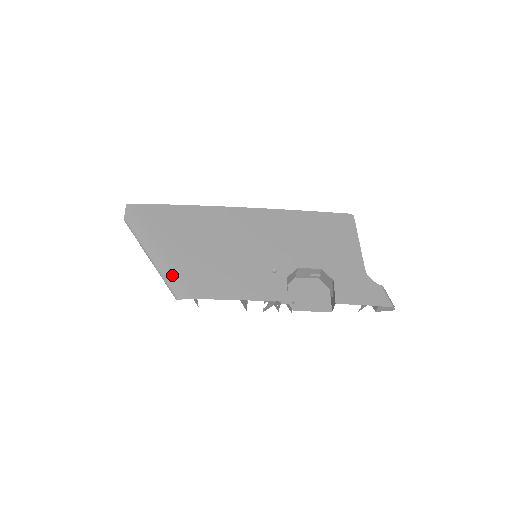
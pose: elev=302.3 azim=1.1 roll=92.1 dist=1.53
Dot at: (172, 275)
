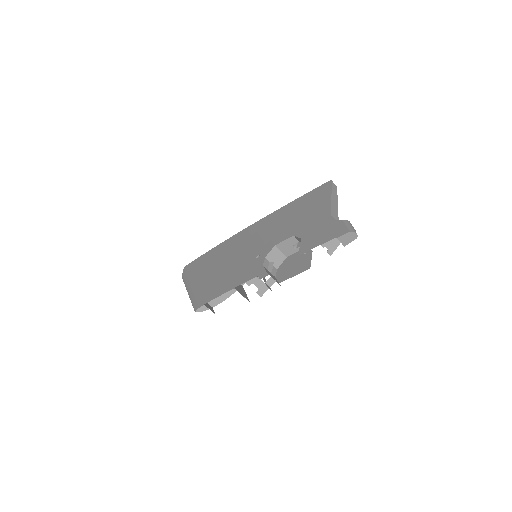
Dot at: (195, 297)
